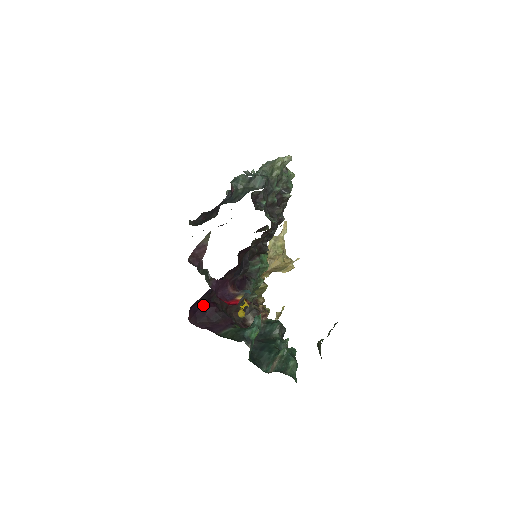
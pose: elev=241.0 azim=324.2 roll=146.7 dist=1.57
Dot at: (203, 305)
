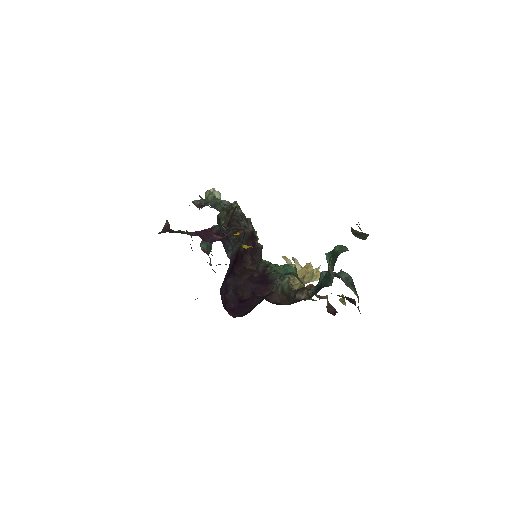
Dot at: (237, 303)
